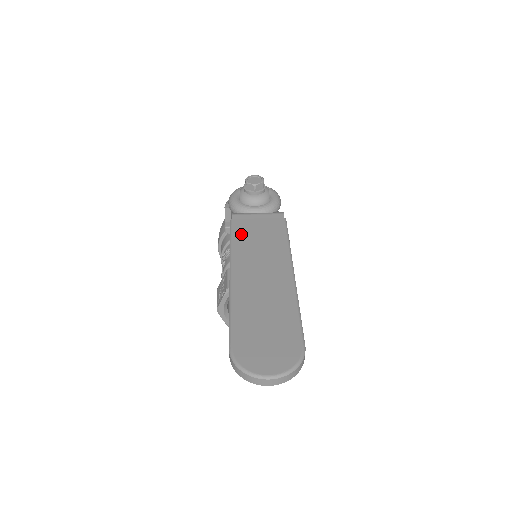
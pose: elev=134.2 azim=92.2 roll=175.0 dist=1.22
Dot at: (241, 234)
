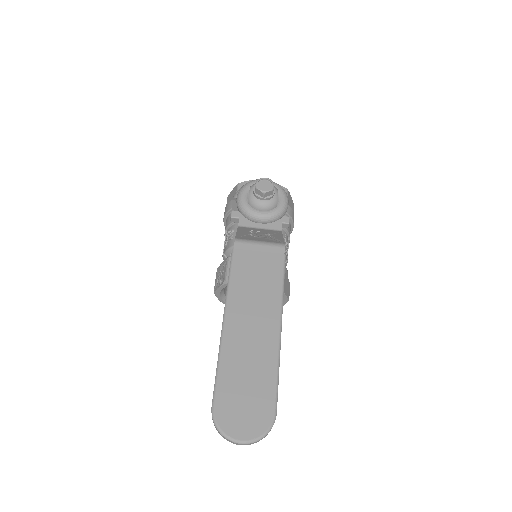
Dot at: (240, 270)
